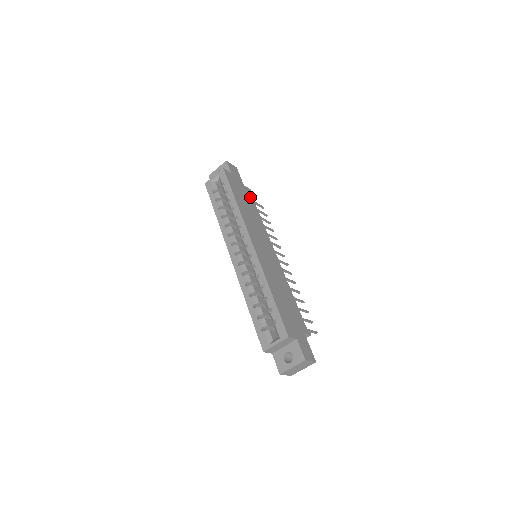
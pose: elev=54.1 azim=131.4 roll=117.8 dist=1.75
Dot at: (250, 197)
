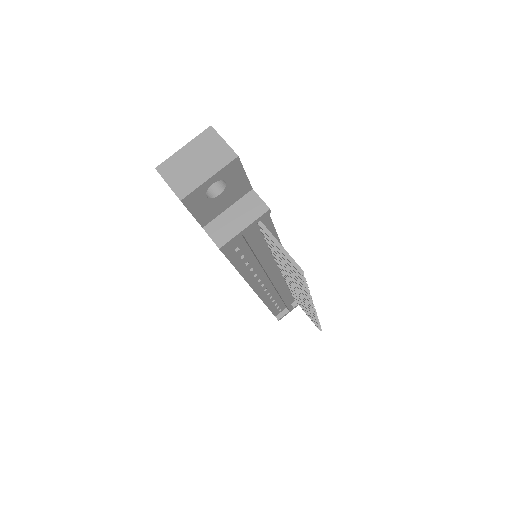
Dot at: occluded
